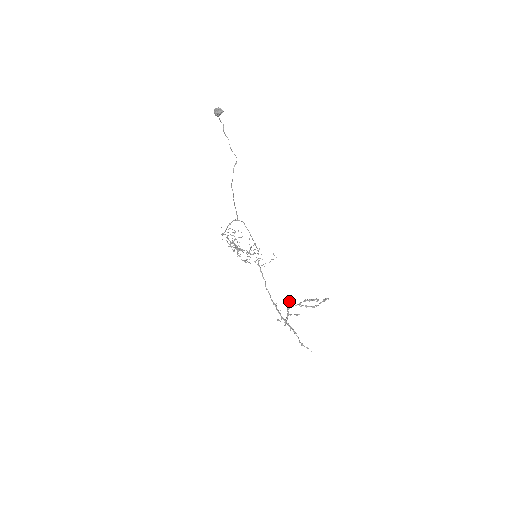
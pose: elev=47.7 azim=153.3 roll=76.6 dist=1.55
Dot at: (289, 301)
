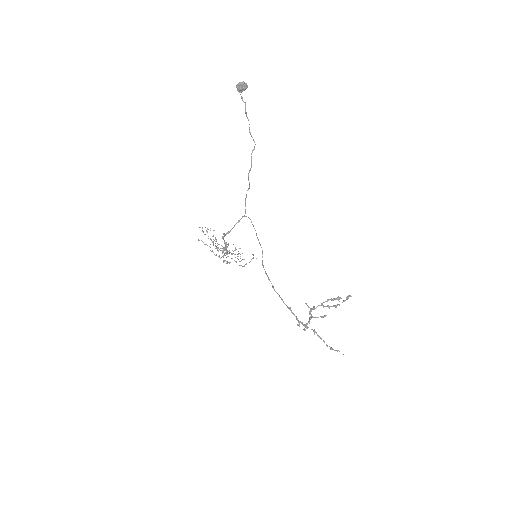
Dot at: occluded
